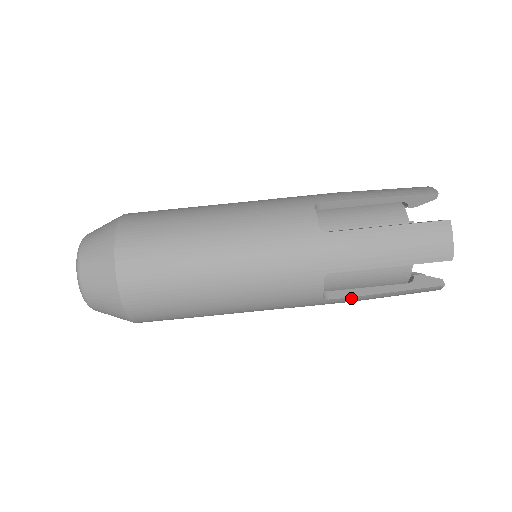
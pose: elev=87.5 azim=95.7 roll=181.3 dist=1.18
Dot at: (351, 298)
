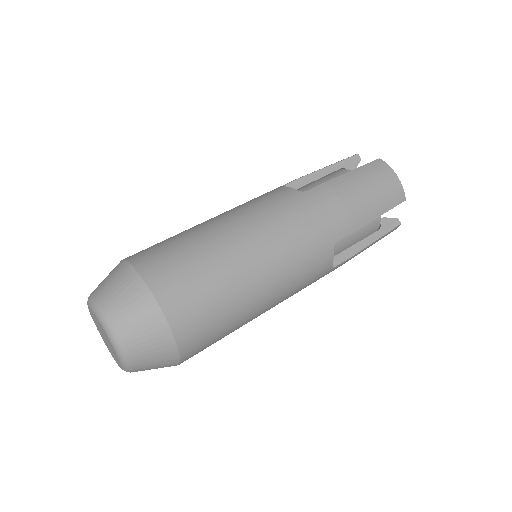
Dot at: (323, 185)
